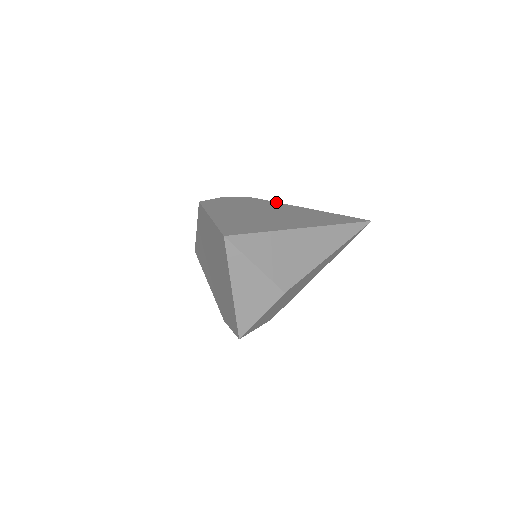
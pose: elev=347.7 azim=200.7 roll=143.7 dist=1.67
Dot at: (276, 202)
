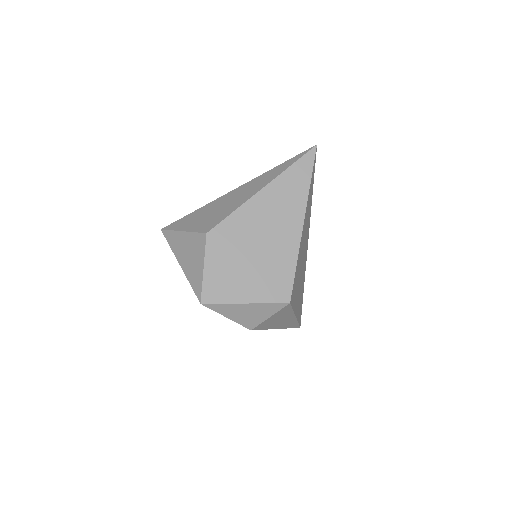
Dot at: occluded
